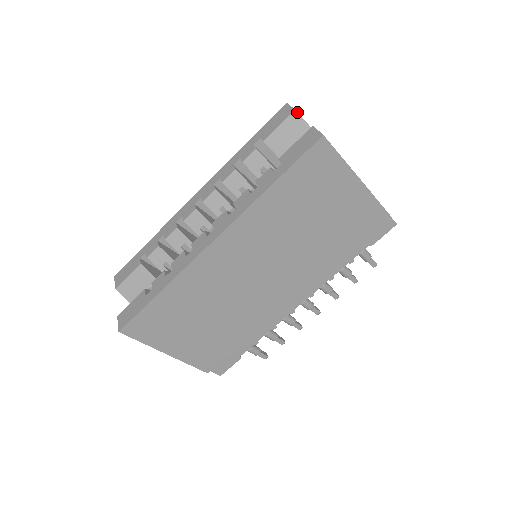
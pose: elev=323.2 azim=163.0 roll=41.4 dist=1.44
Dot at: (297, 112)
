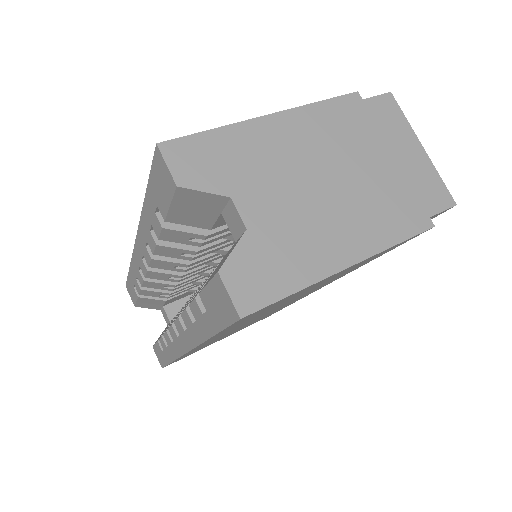
Dot at: (183, 188)
